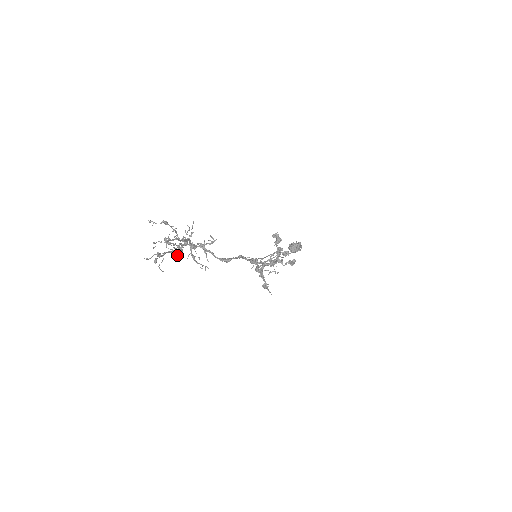
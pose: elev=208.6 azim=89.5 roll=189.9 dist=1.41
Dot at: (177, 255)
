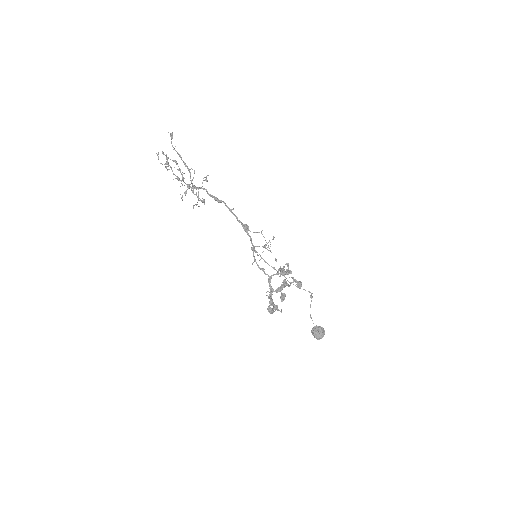
Dot at: occluded
